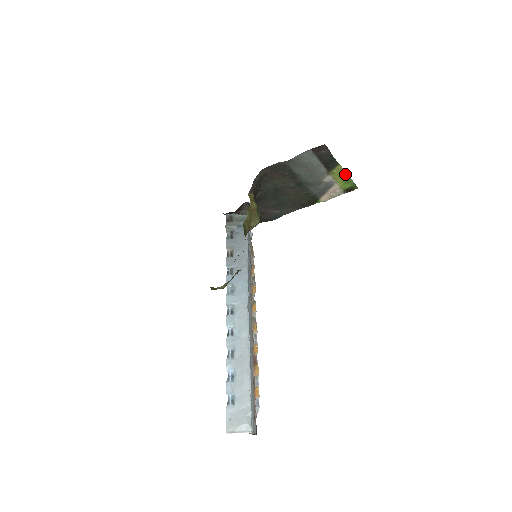
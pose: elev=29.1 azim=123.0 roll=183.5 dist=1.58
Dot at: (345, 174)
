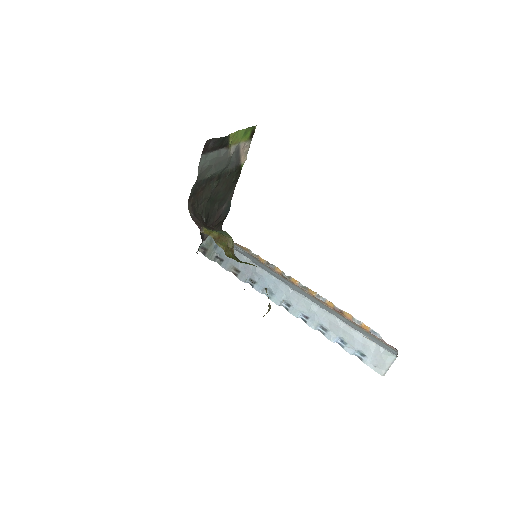
Dot at: (239, 132)
